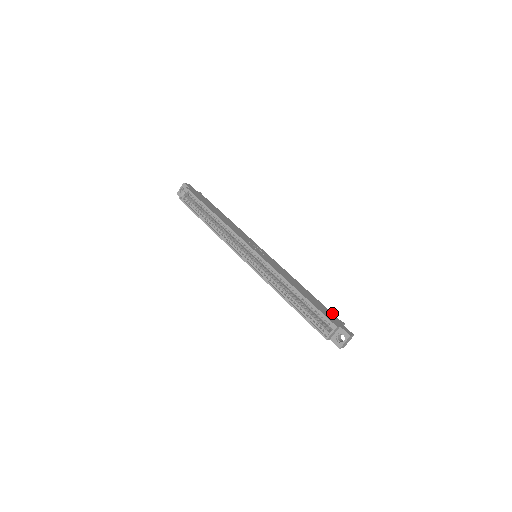
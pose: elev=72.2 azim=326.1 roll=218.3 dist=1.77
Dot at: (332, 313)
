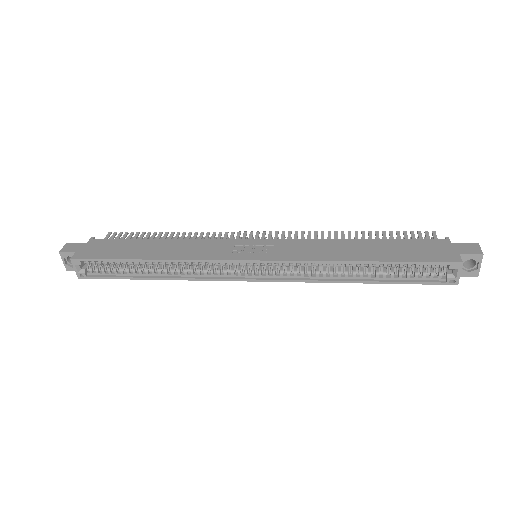
Dot at: (422, 239)
